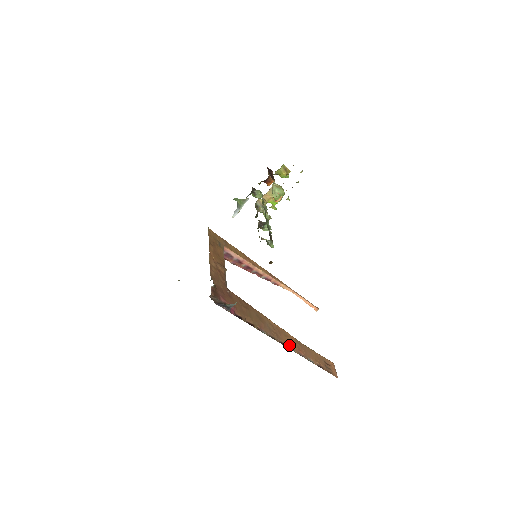
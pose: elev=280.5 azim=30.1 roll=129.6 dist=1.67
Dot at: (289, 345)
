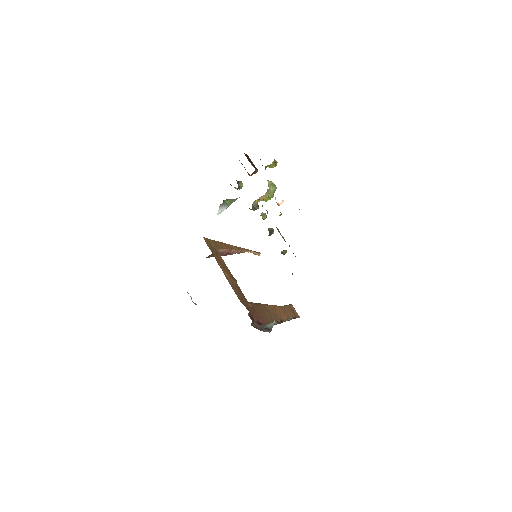
Dot at: (282, 318)
